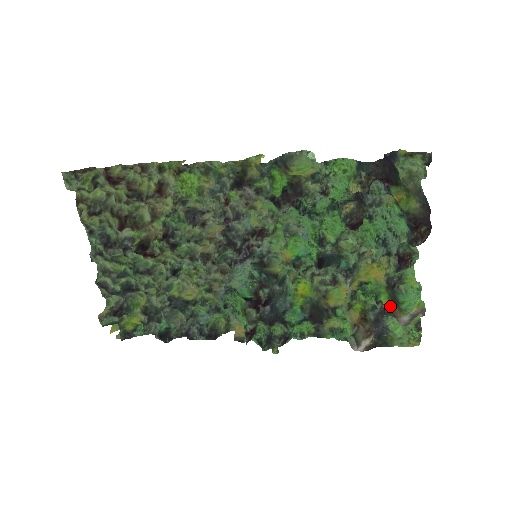
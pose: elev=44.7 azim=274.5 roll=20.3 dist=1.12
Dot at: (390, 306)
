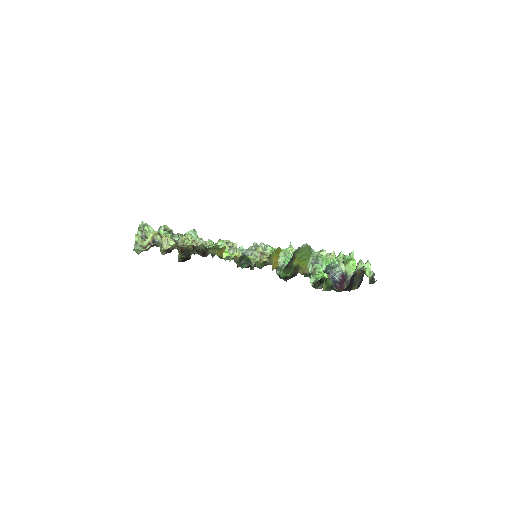
Dot at: occluded
